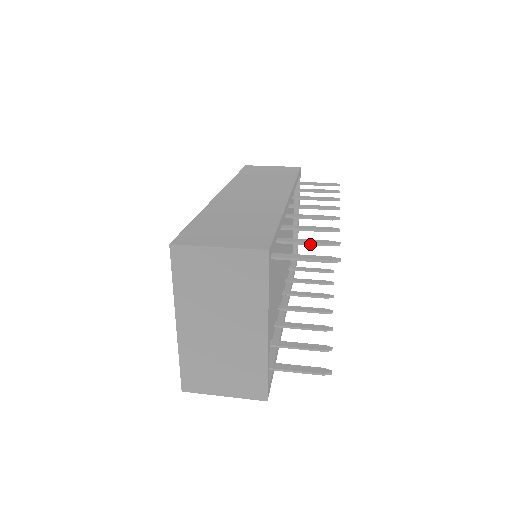
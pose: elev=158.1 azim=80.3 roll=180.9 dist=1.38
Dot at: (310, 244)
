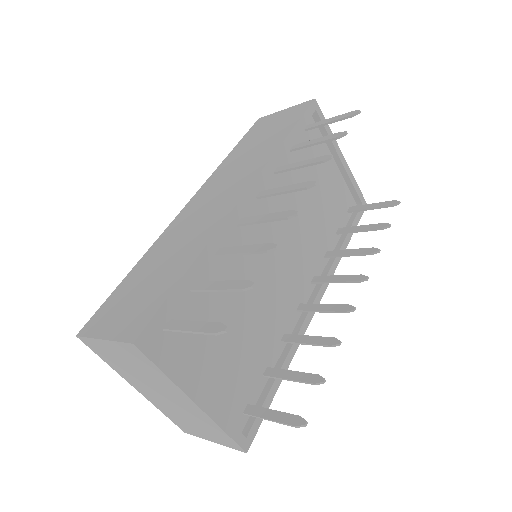
Dot at: (223, 290)
